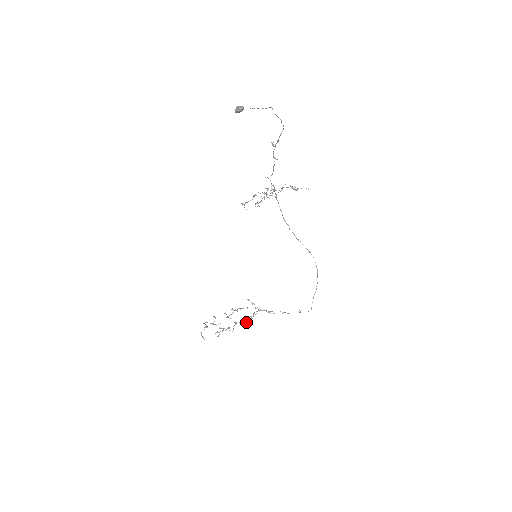
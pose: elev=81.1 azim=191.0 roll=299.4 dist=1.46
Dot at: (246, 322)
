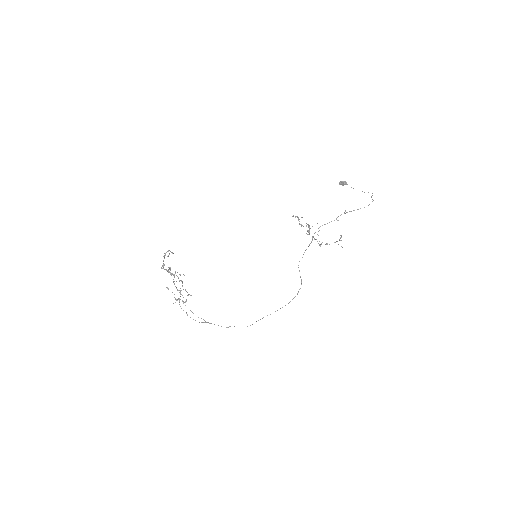
Dot at: occluded
